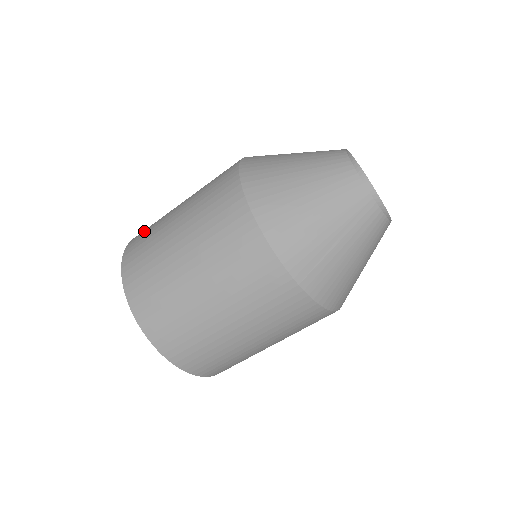
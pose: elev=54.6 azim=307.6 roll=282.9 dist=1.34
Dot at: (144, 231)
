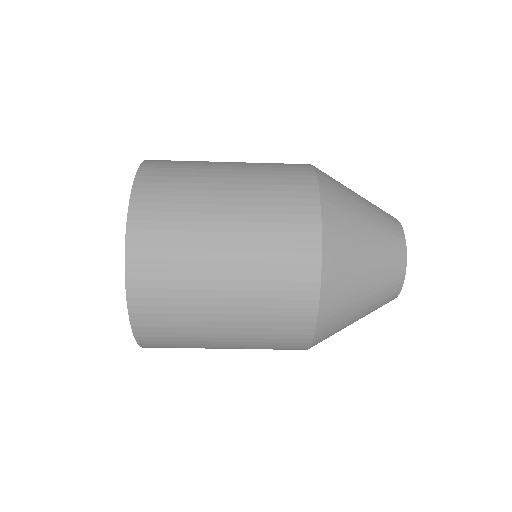
Dot at: (162, 184)
